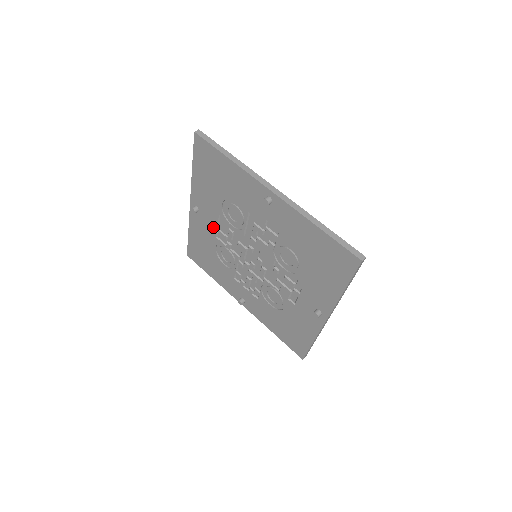
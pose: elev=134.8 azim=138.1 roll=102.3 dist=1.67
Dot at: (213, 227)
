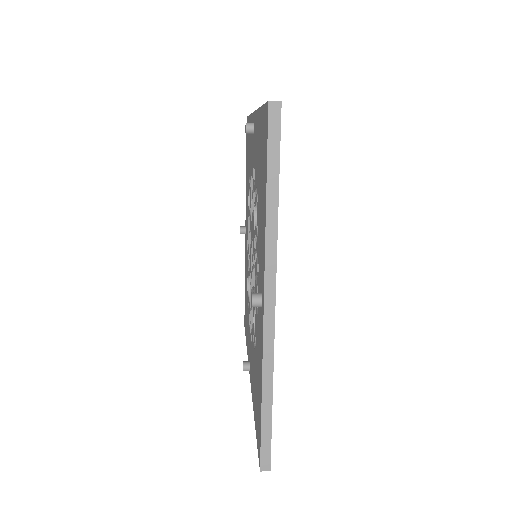
Dot at: occluded
